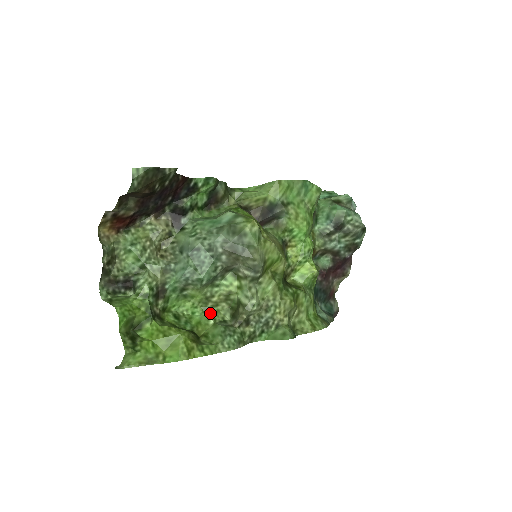
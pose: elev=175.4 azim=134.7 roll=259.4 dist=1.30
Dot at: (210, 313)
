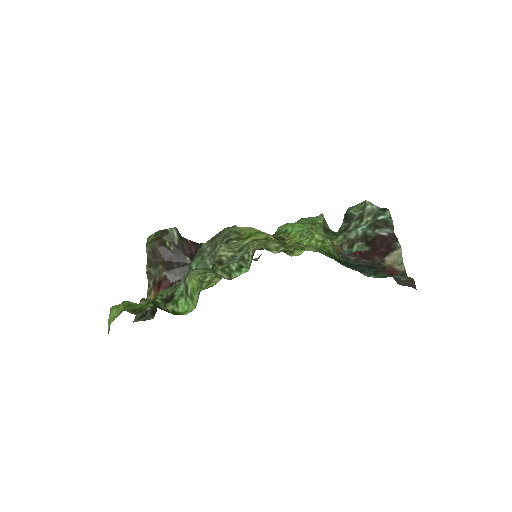
Dot at: occluded
